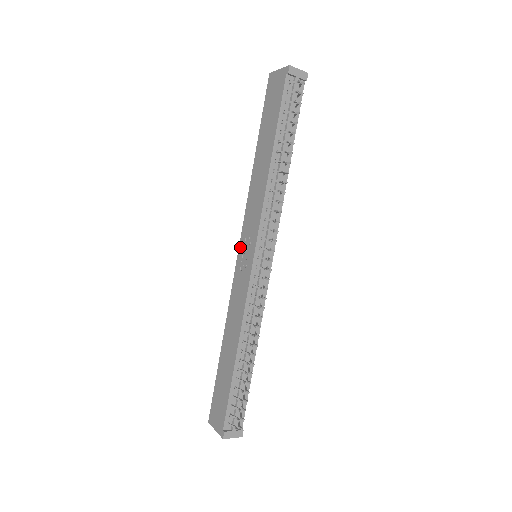
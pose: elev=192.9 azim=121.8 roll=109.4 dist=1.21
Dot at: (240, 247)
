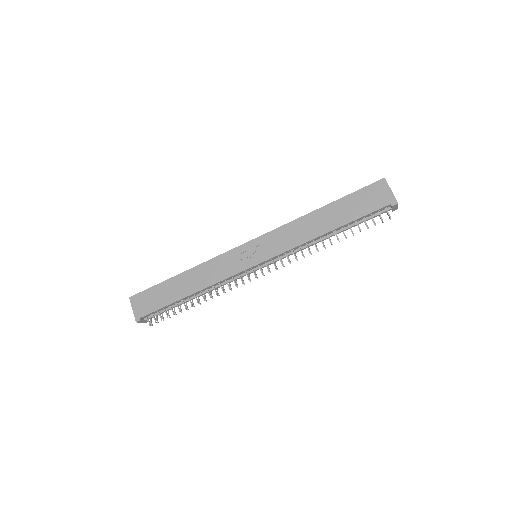
Dot at: (253, 242)
